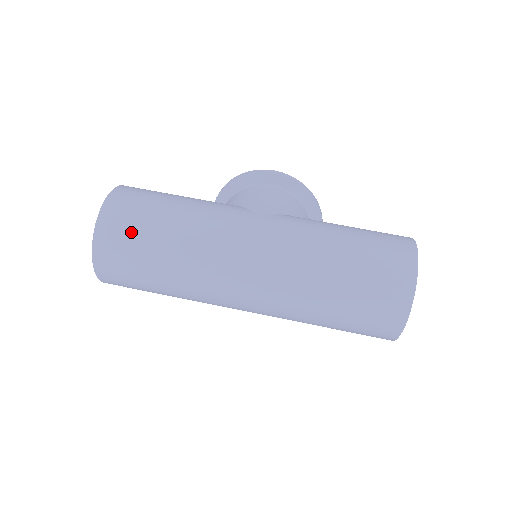
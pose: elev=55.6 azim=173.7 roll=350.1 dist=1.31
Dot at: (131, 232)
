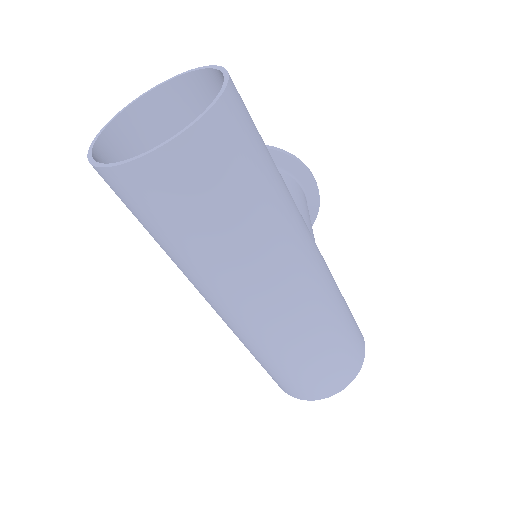
Dot at: (229, 169)
